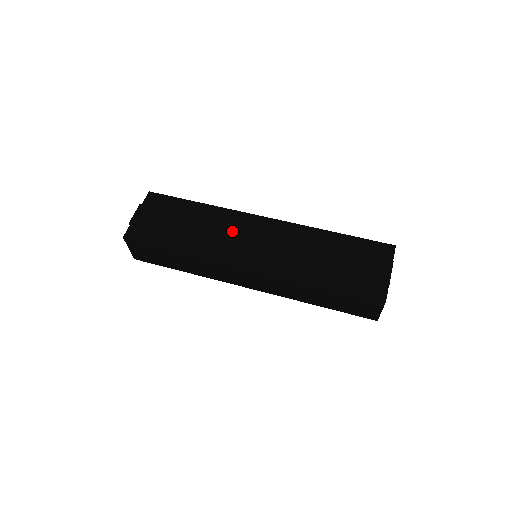
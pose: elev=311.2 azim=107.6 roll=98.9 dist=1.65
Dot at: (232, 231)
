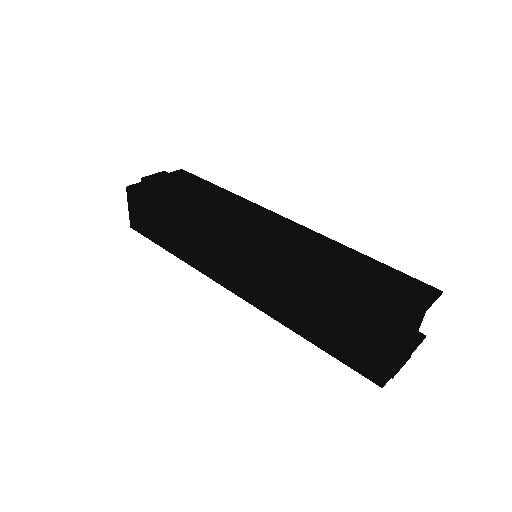
Dot at: (240, 213)
